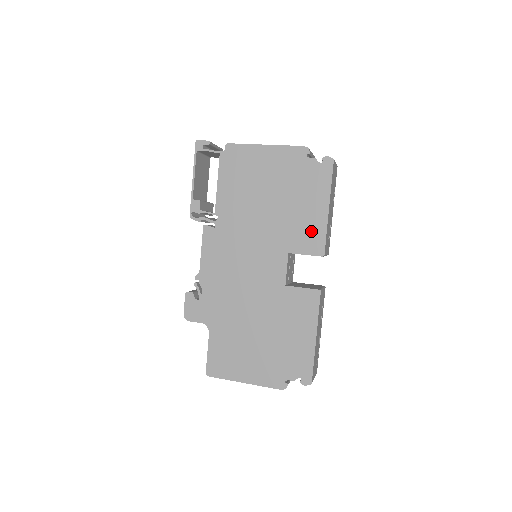
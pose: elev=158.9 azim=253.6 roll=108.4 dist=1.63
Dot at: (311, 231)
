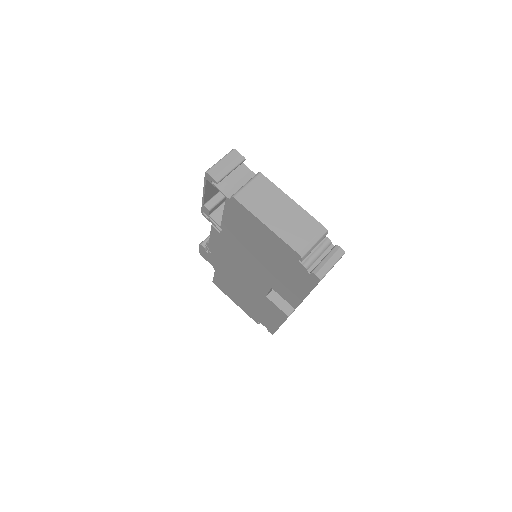
Dot at: (290, 293)
